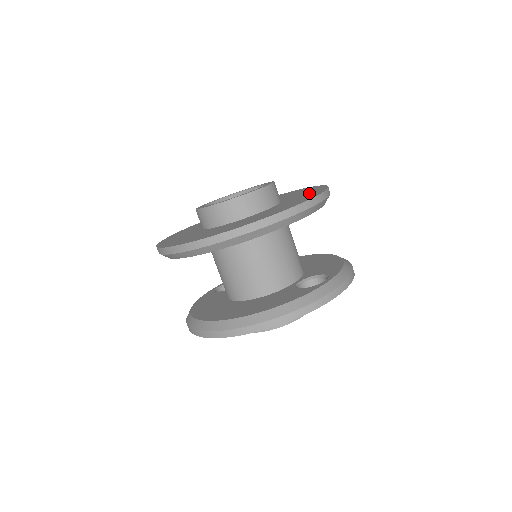
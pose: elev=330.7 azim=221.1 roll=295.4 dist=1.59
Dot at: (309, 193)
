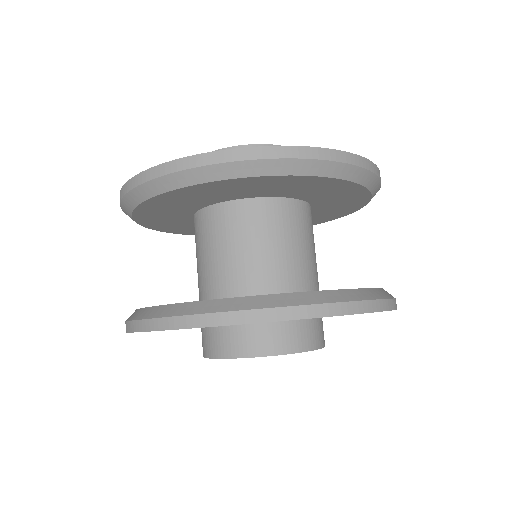
Dot at: occluded
